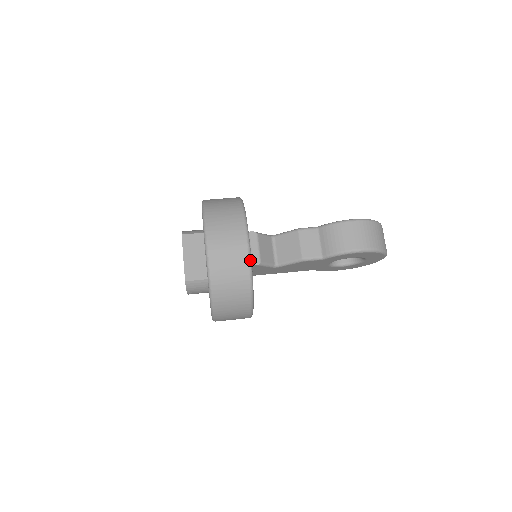
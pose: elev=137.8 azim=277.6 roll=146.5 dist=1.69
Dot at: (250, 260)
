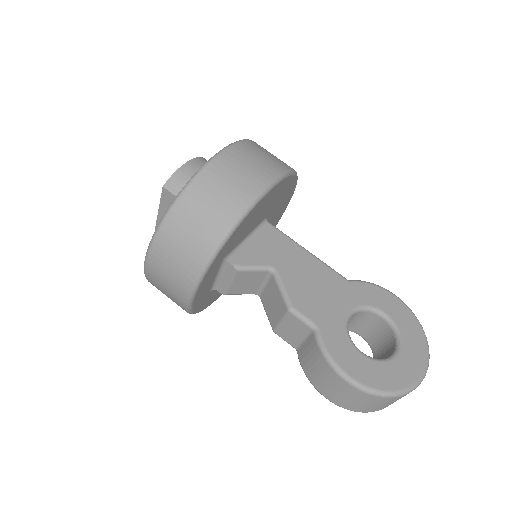
Dot at: (188, 309)
